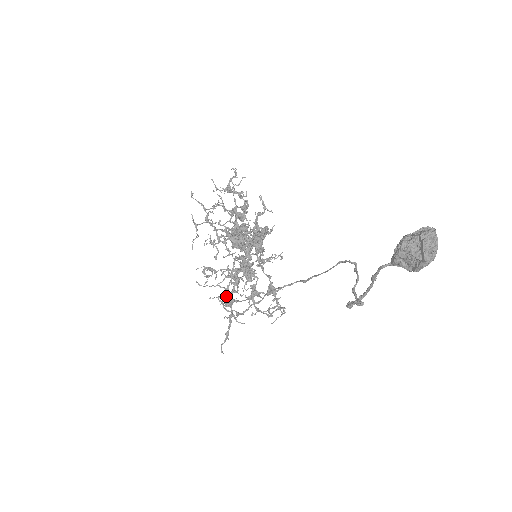
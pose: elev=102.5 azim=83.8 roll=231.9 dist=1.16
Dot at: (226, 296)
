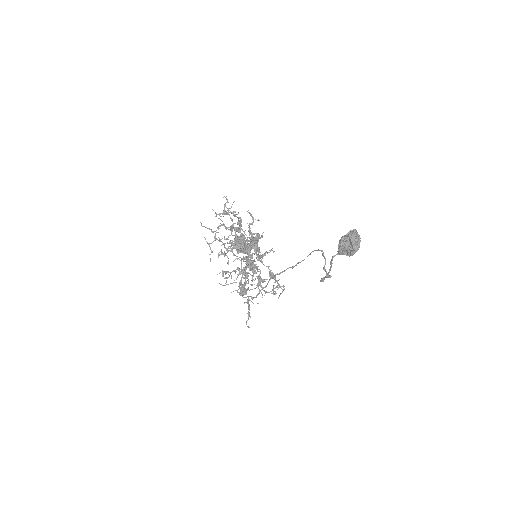
Dot at: (242, 288)
